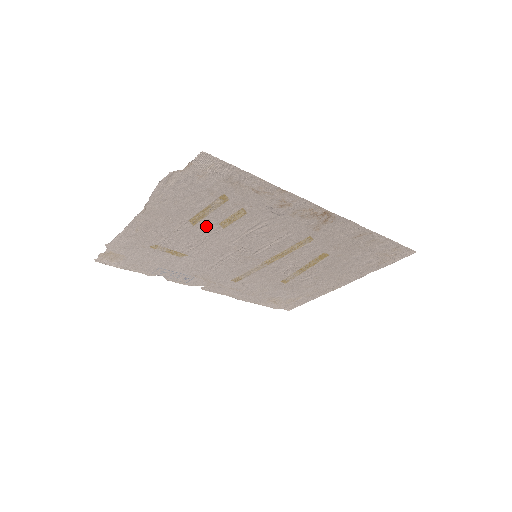
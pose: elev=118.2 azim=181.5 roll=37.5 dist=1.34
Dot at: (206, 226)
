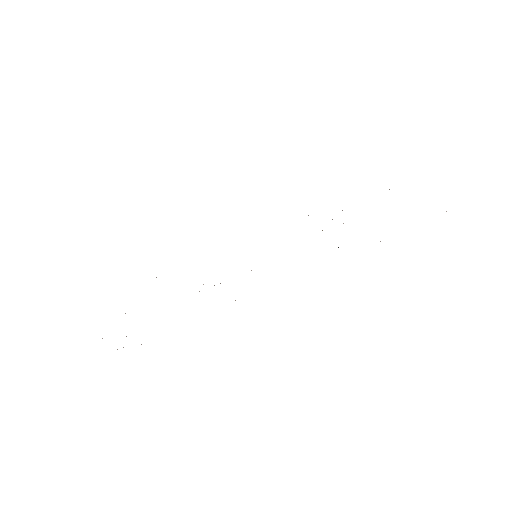
Dot at: occluded
